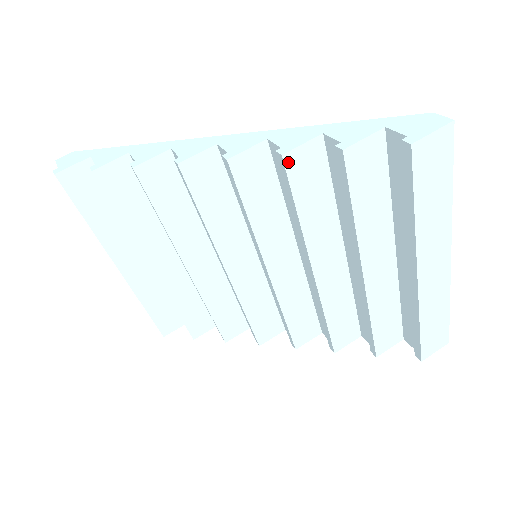
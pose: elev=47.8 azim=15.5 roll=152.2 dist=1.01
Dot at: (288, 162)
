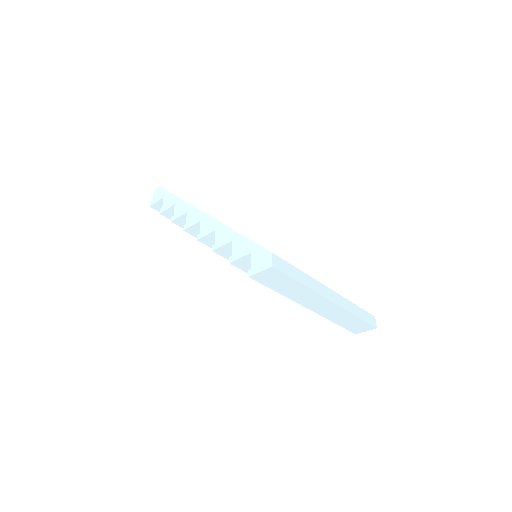
Dot at: (218, 252)
